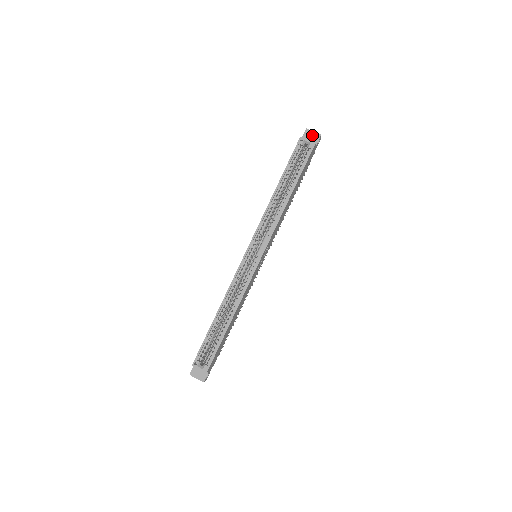
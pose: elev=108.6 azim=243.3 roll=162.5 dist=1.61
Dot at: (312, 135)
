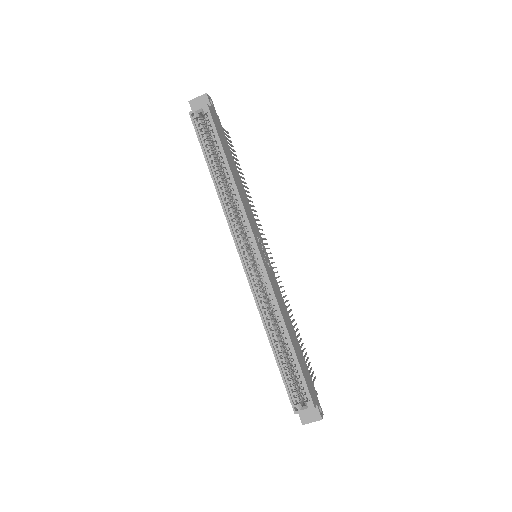
Dot at: (199, 101)
